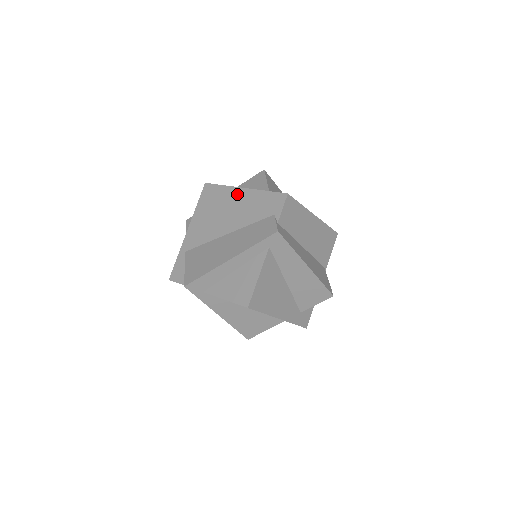
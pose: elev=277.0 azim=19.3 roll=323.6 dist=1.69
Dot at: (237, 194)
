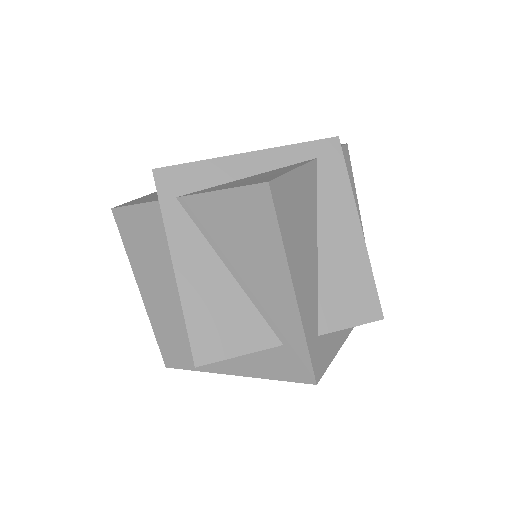
Dot at: occluded
